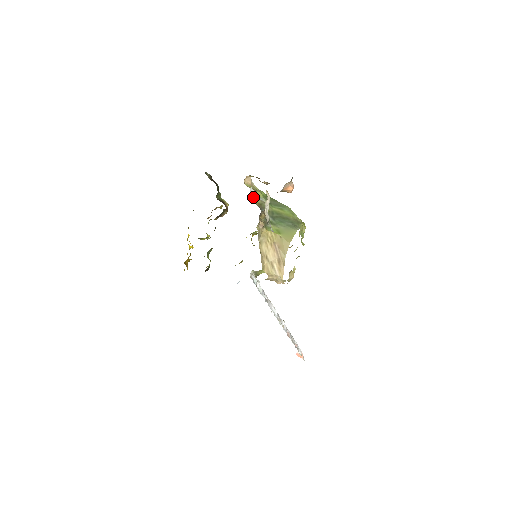
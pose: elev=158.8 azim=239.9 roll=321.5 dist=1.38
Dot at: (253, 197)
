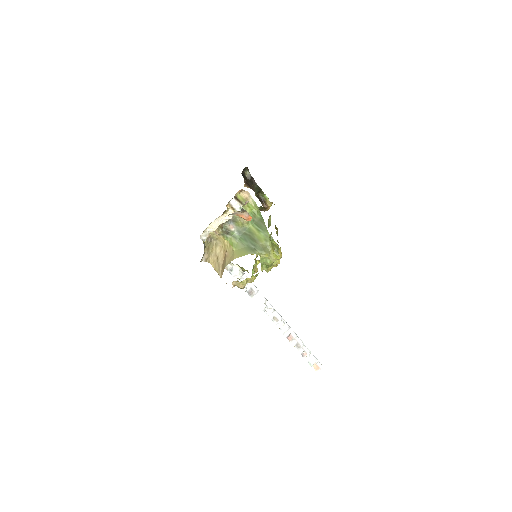
Dot at: occluded
